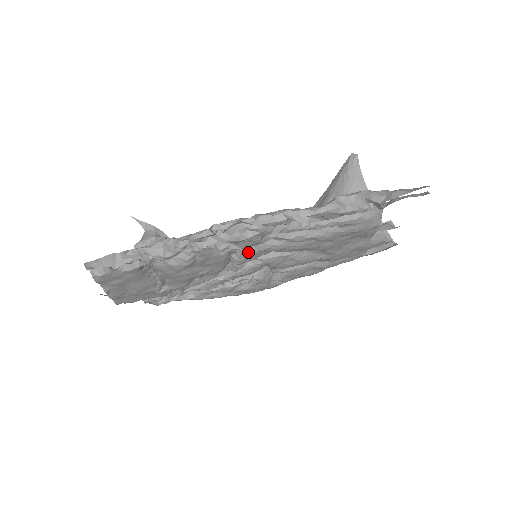
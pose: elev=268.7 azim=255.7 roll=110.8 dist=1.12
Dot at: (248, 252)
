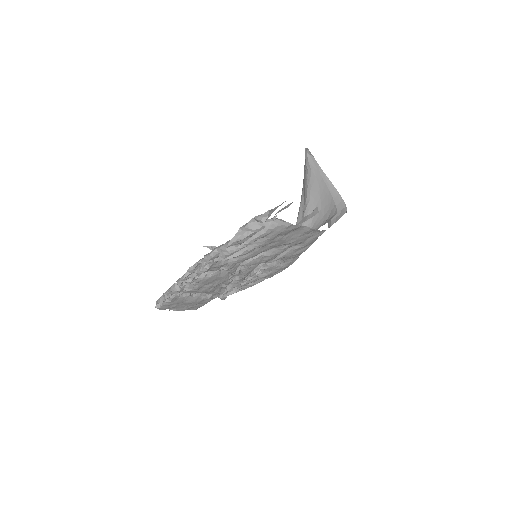
Dot at: (227, 268)
